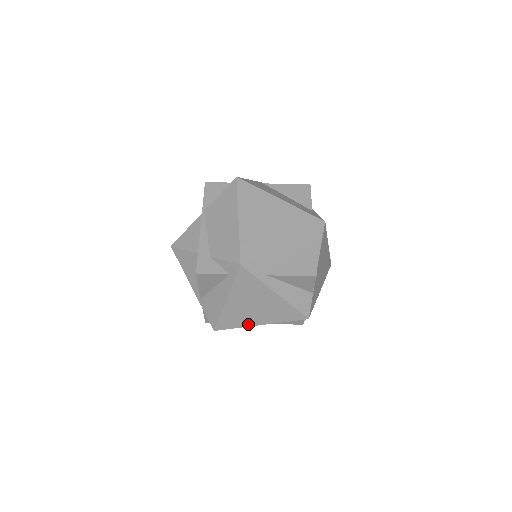
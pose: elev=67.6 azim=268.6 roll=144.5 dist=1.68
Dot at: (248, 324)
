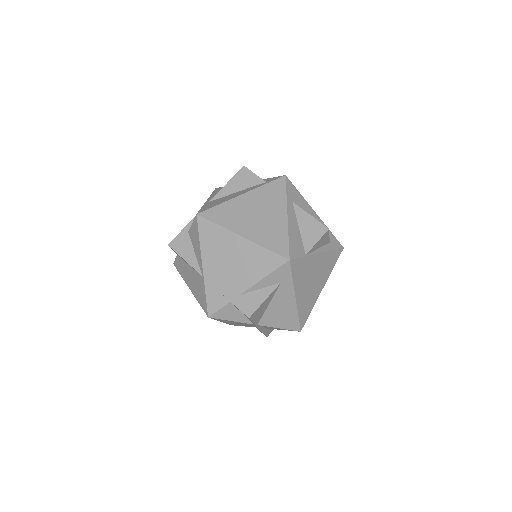
Dot at: (232, 228)
